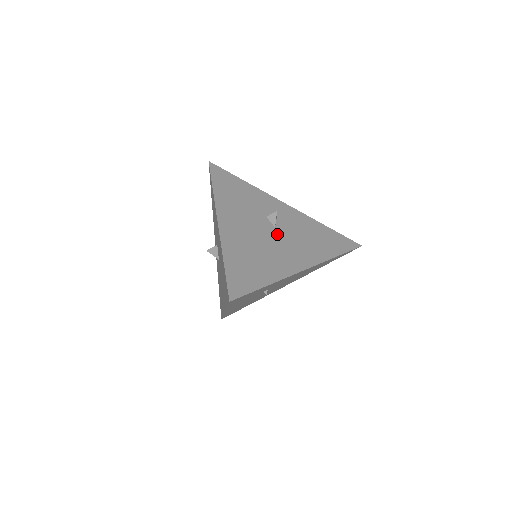
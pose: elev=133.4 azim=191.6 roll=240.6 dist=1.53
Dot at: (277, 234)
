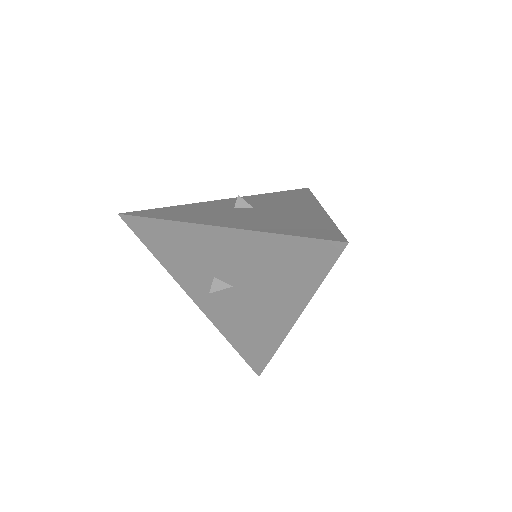
Dot at: (264, 209)
